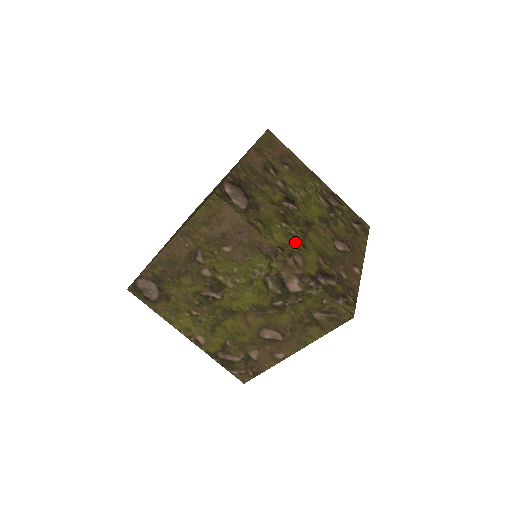
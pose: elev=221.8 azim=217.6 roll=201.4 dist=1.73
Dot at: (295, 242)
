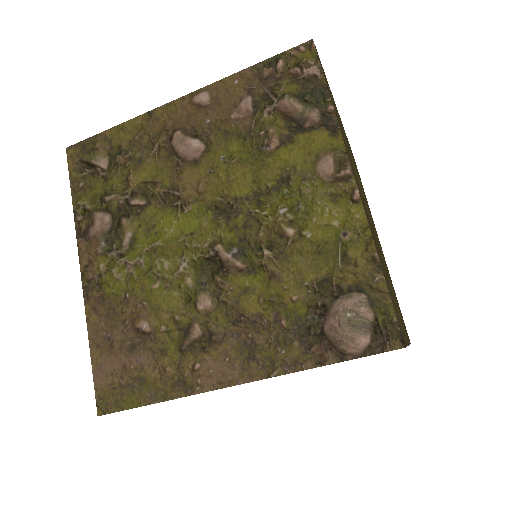
Dot at: occluded
